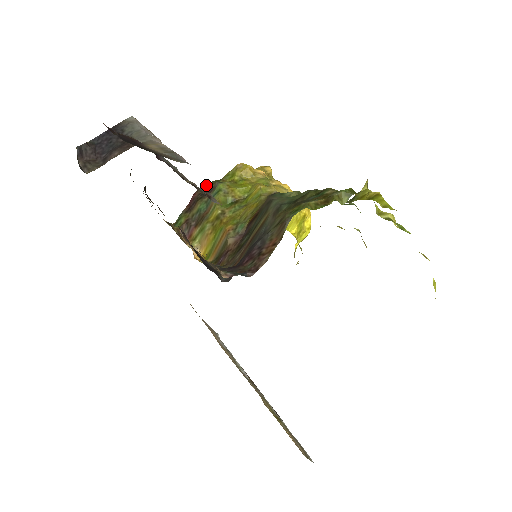
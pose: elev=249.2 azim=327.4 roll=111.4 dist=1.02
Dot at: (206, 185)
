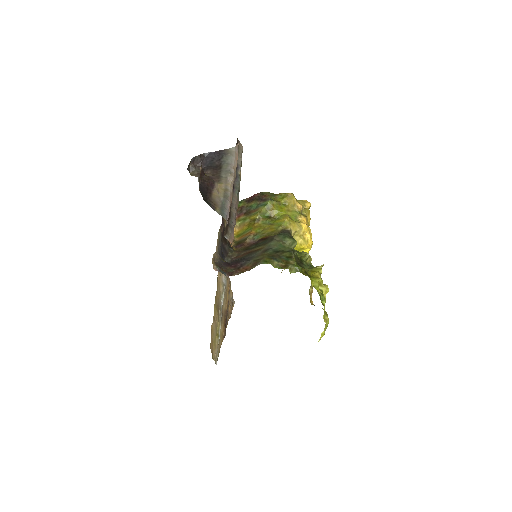
Dot at: (266, 193)
